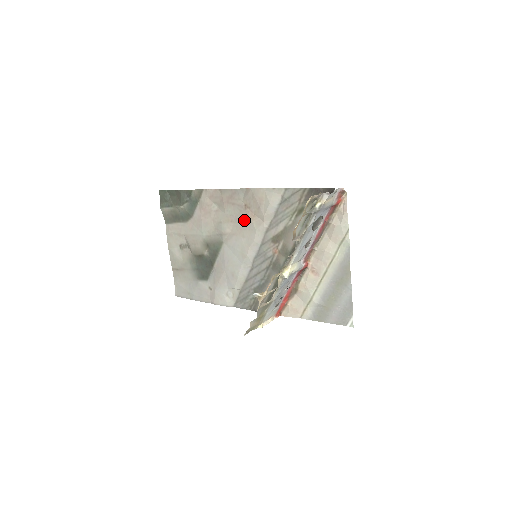
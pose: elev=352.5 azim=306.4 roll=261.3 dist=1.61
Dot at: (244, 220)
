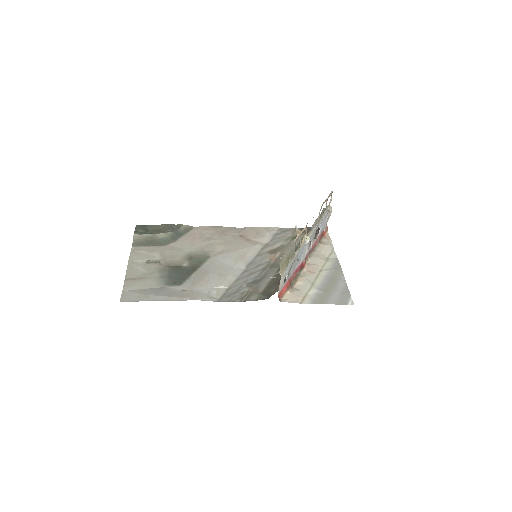
Dot at: (239, 242)
